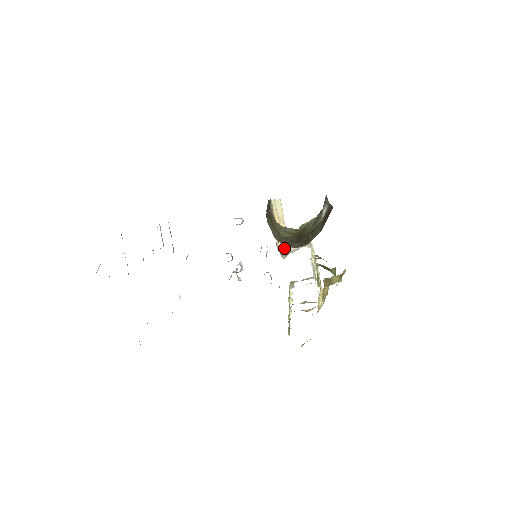
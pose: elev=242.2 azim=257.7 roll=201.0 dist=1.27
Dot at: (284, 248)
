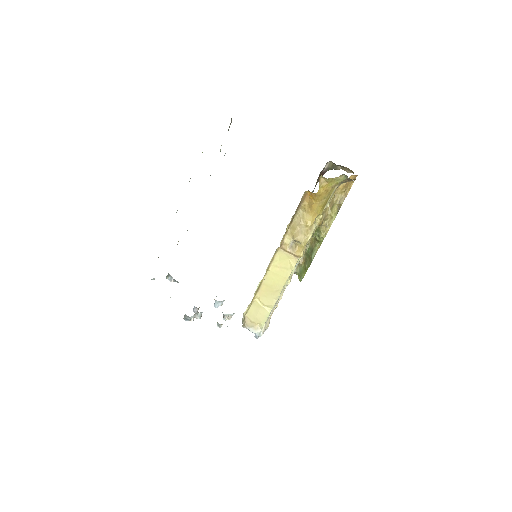
Dot at: occluded
